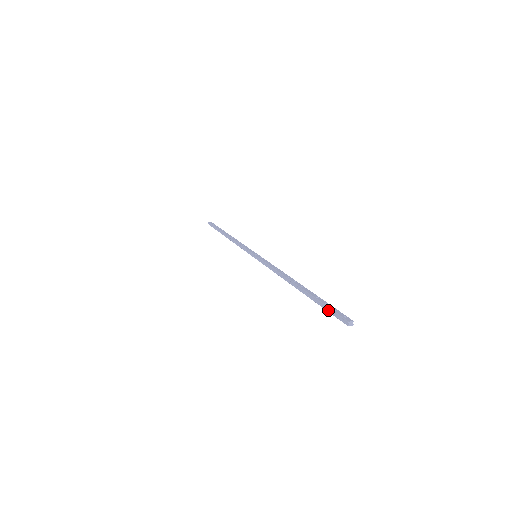
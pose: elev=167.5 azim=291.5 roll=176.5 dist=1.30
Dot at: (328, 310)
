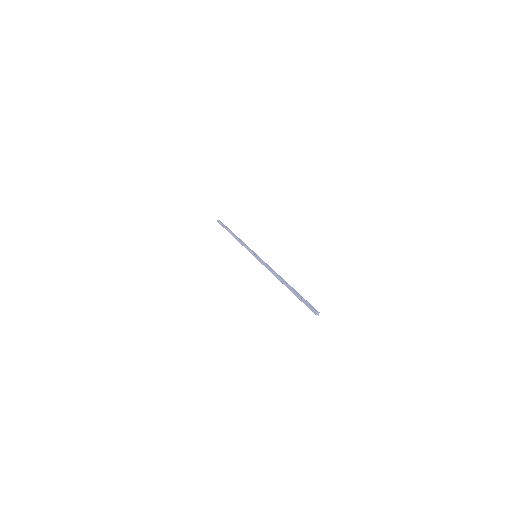
Dot at: (304, 303)
